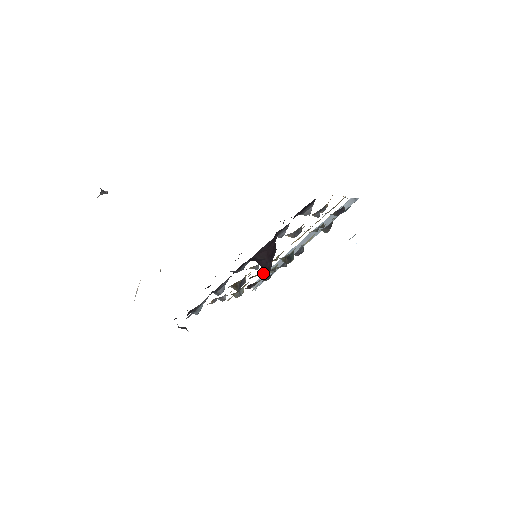
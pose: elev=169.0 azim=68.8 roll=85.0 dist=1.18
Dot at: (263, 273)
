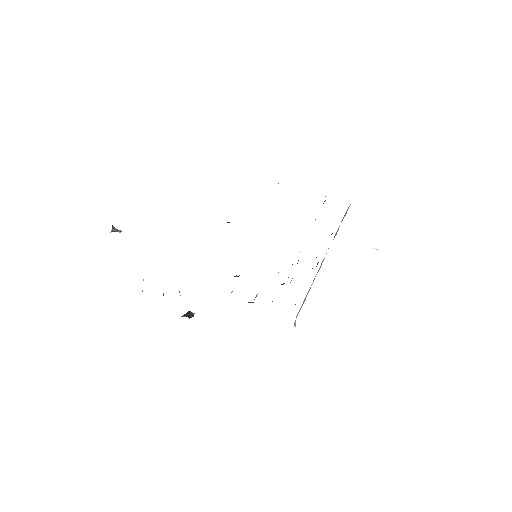
Dot at: occluded
